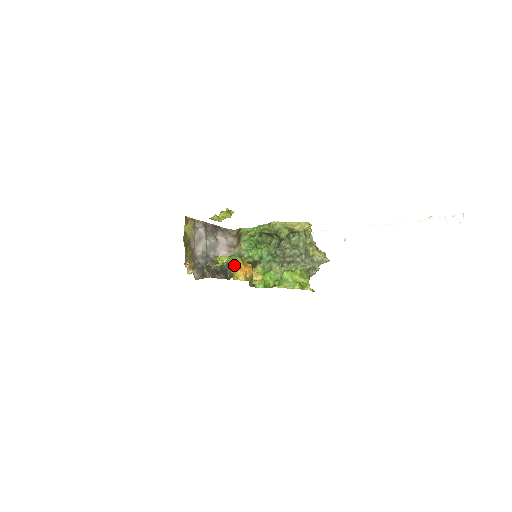
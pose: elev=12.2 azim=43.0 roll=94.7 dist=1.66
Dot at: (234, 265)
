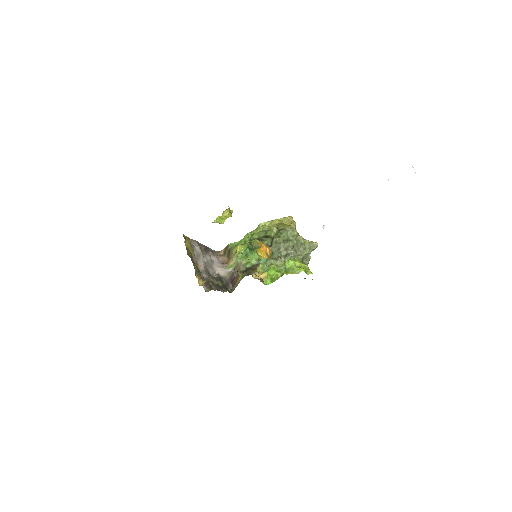
Dot at: occluded
